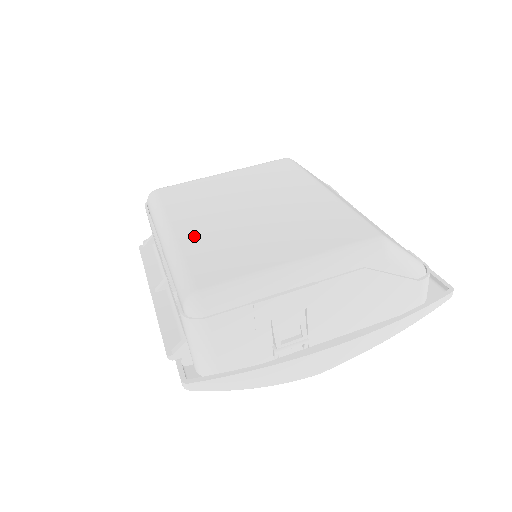
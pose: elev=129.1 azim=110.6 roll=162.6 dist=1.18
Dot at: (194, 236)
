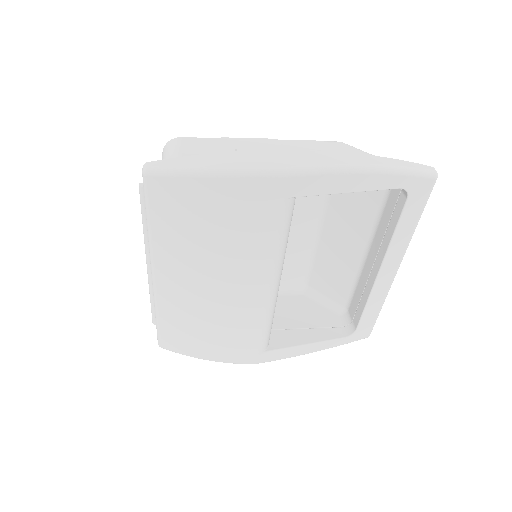
Dot at: occluded
